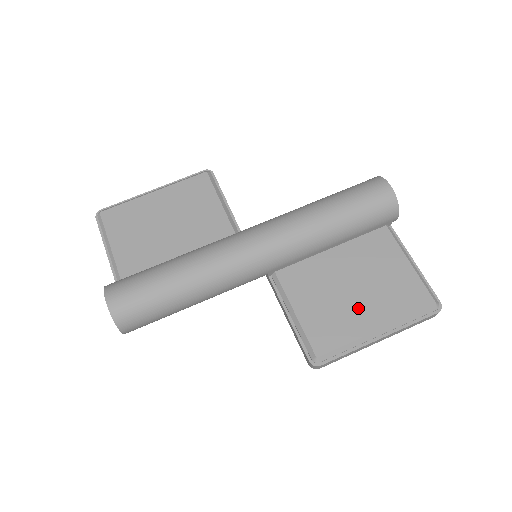
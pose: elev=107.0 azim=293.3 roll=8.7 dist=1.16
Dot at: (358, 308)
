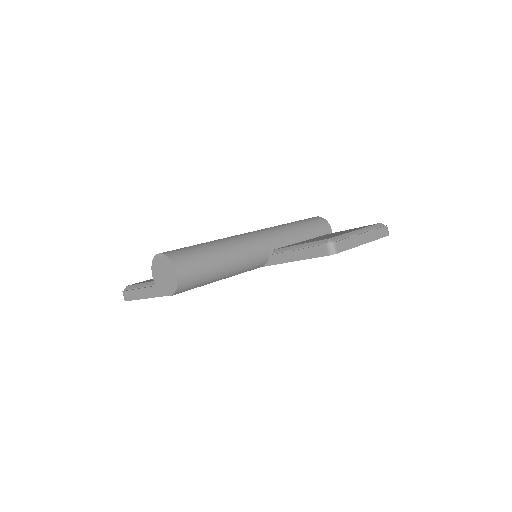
Dot at: occluded
